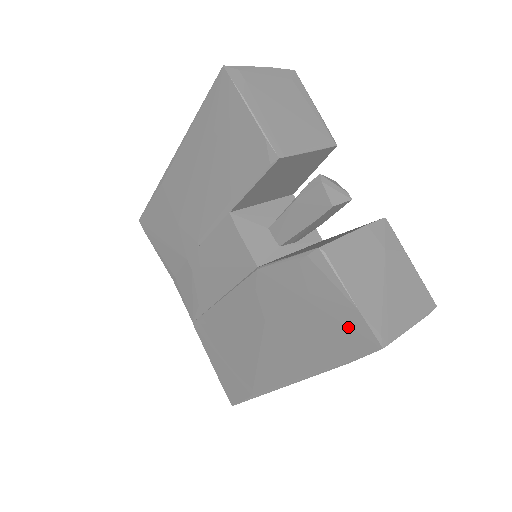
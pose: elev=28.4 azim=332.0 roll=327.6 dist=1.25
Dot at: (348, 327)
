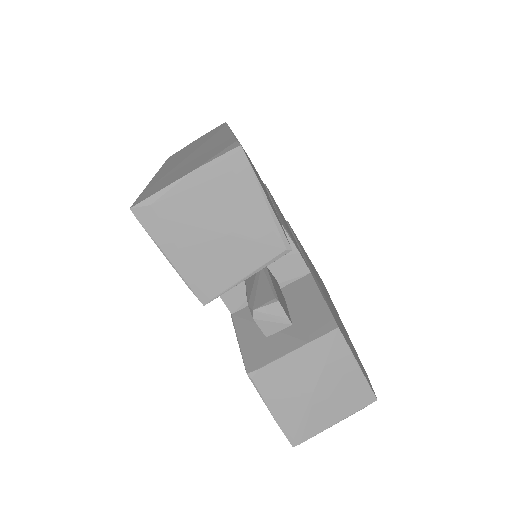
Dot at: occluded
